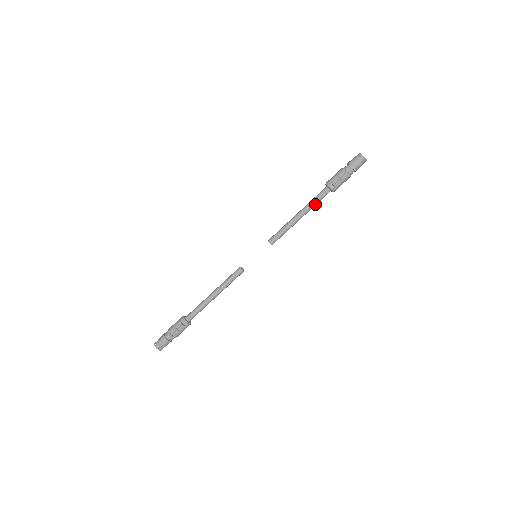
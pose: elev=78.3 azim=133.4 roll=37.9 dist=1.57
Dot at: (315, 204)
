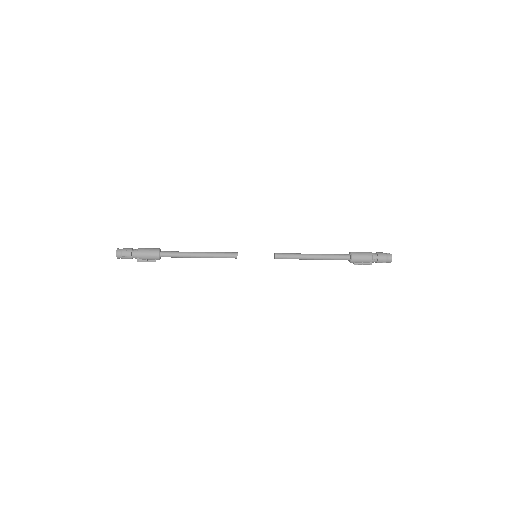
Dot at: (330, 259)
